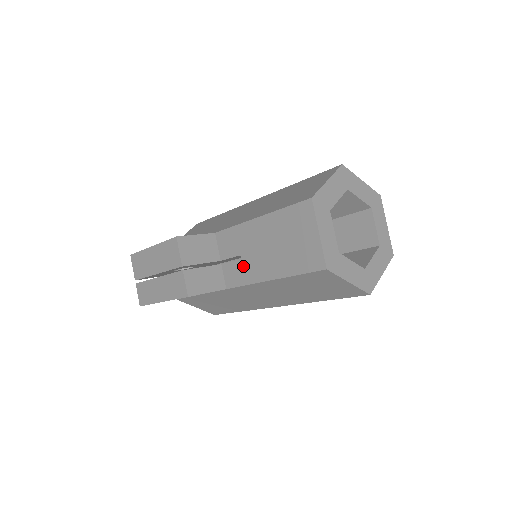
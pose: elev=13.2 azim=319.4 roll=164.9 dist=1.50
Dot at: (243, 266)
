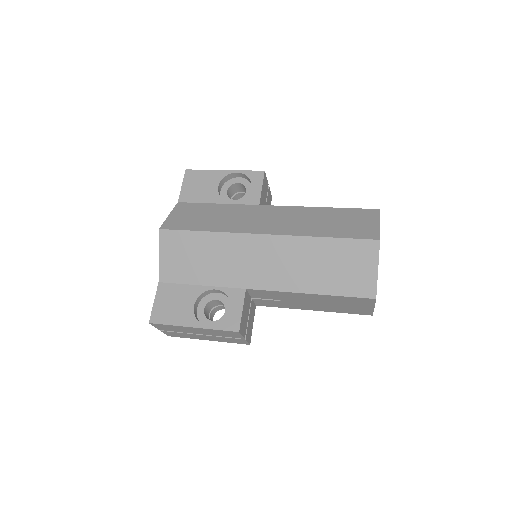
Dot at: (282, 303)
